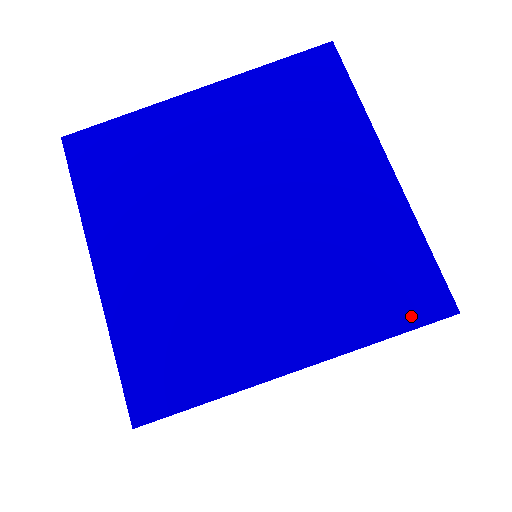
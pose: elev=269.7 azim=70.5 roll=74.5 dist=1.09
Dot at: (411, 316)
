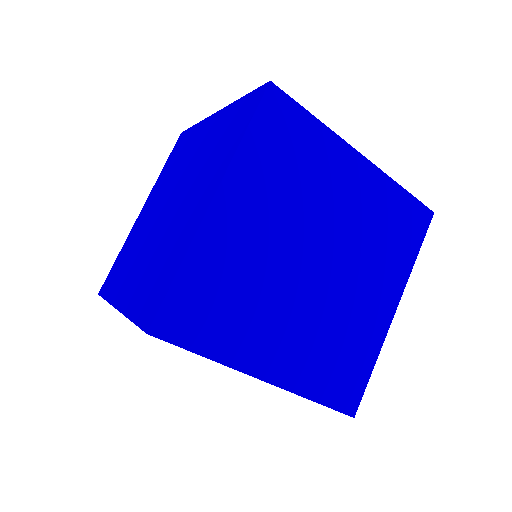
Dot at: occluded
